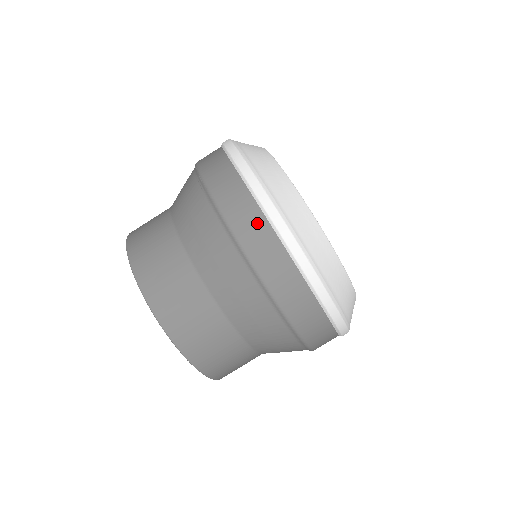
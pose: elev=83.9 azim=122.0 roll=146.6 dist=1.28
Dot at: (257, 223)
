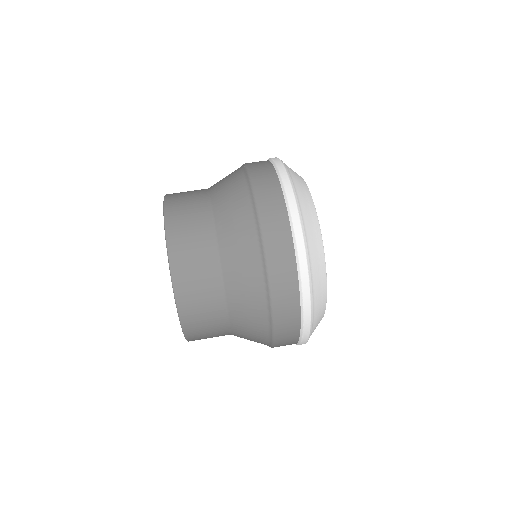
Dot at: (275, 196)
